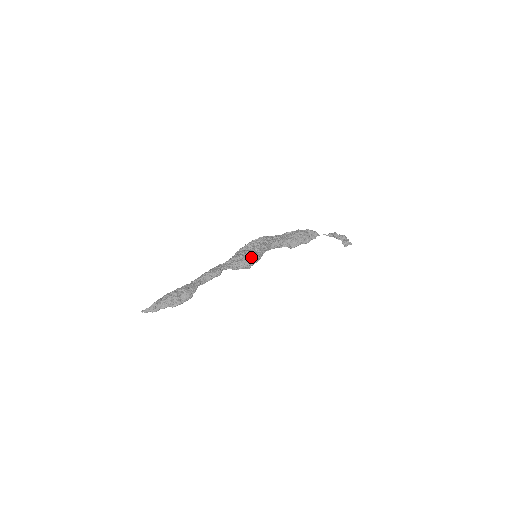
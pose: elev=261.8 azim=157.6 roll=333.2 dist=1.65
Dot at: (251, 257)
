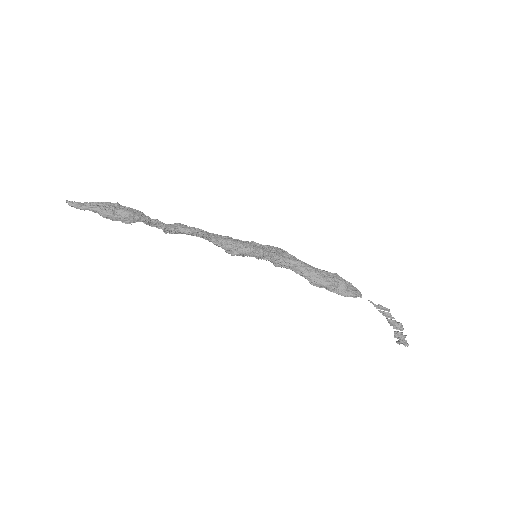
Dot at: (245, 243)
